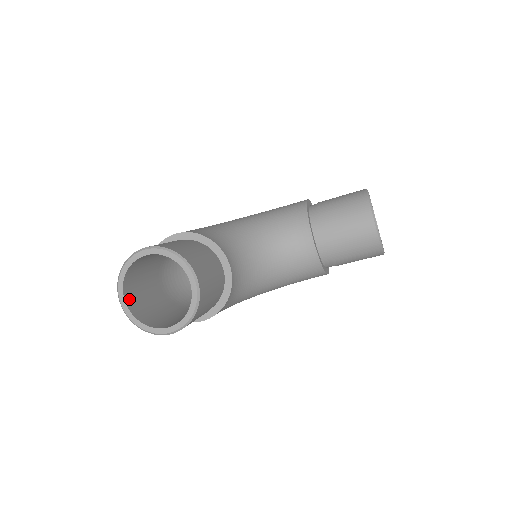
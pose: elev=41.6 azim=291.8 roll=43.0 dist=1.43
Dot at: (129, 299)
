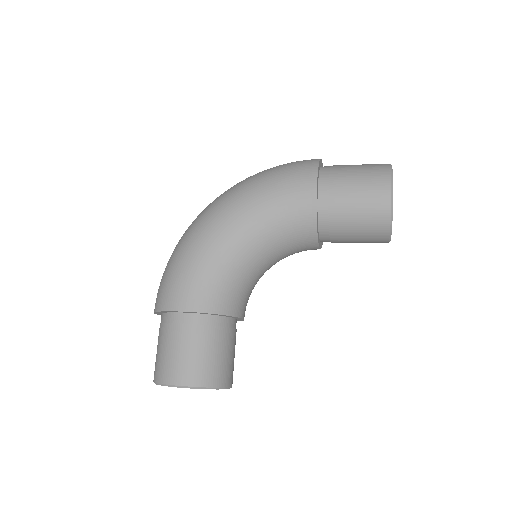
Dot at: occluded
